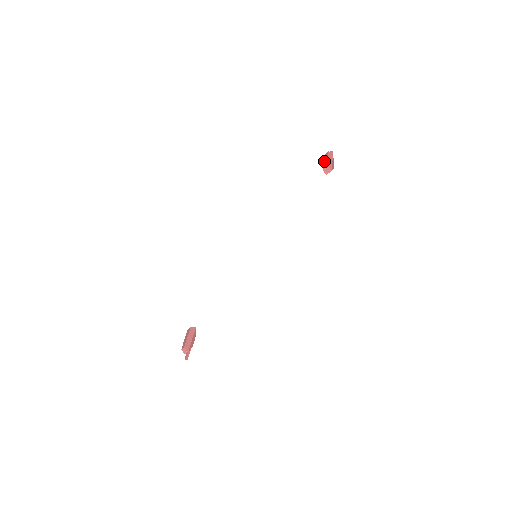
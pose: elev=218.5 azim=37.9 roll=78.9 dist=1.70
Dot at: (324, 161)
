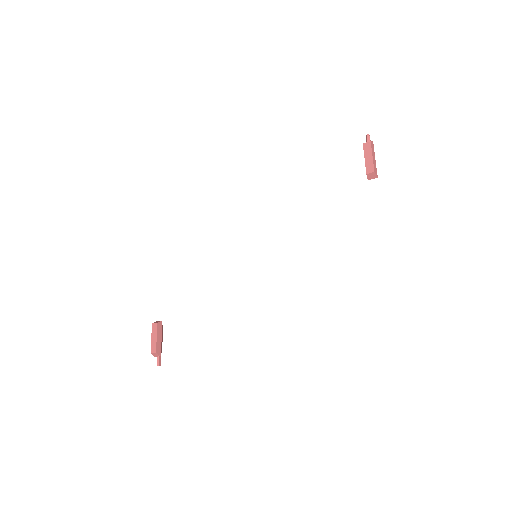
Dot at: (367, 158)
